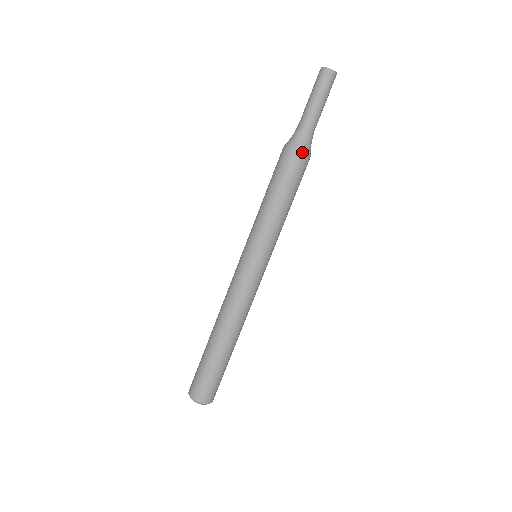
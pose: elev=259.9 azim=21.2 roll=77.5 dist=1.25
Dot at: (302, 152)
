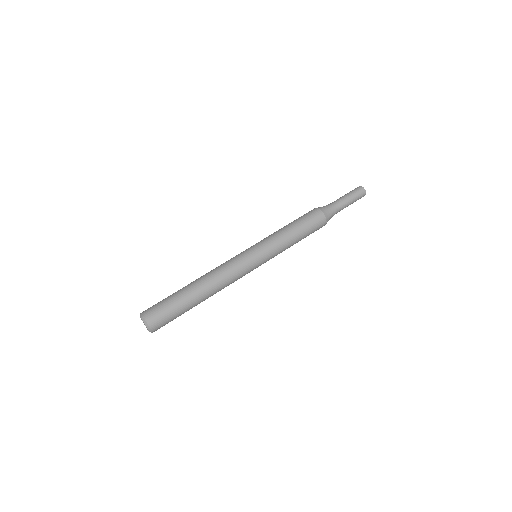
Dot at: (318, 208)
